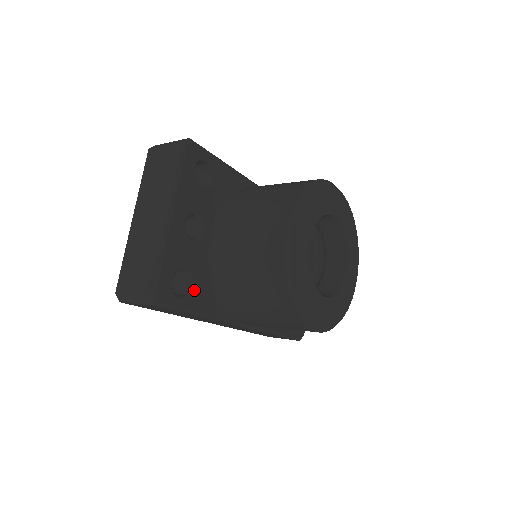
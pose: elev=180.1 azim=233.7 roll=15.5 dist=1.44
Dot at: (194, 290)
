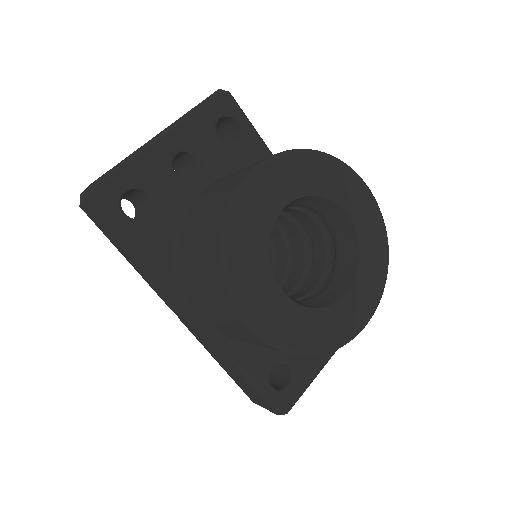
Dot at: (147, 221)
